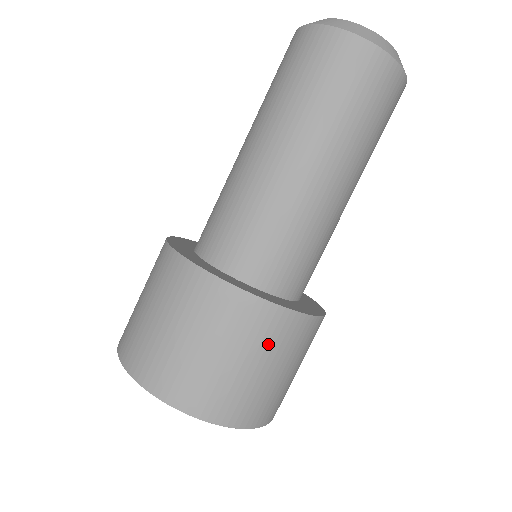
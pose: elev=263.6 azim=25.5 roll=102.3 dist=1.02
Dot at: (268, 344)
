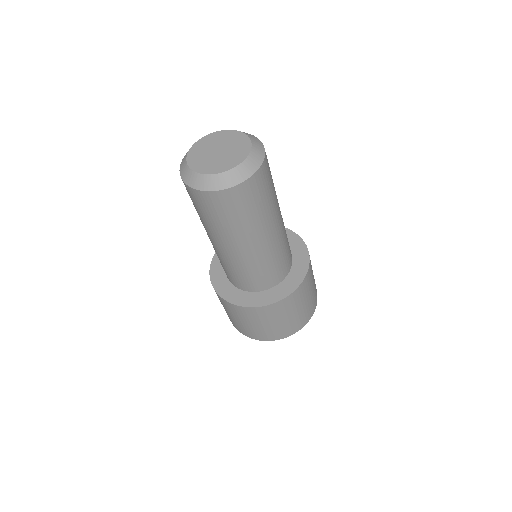
Dot at: (252, 318)
